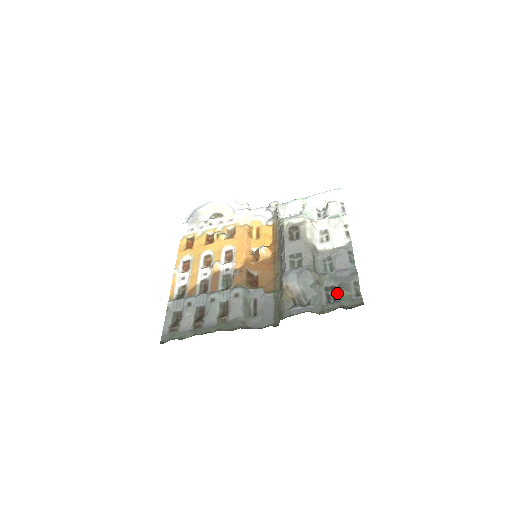
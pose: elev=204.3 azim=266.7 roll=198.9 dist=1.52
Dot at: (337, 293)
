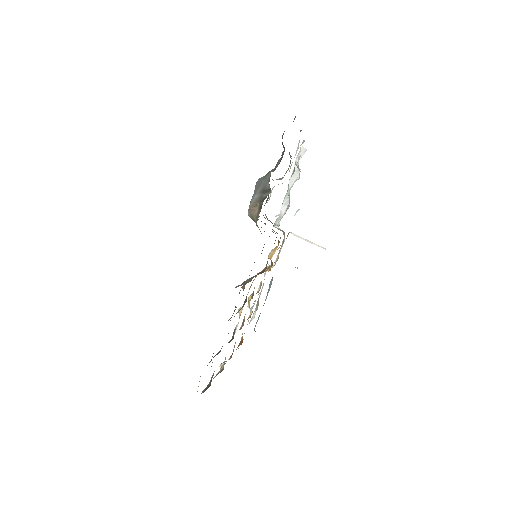
Dot at: (283, 146)
